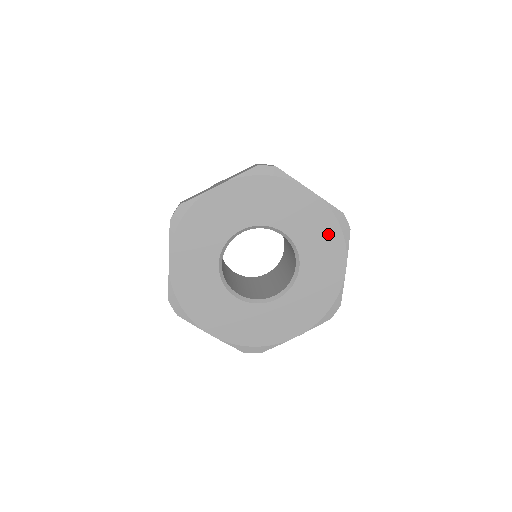
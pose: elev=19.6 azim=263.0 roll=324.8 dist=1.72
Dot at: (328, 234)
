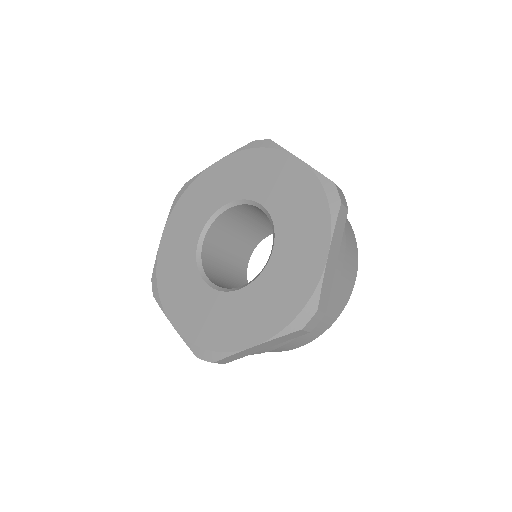
Dot at: (257, 163)
